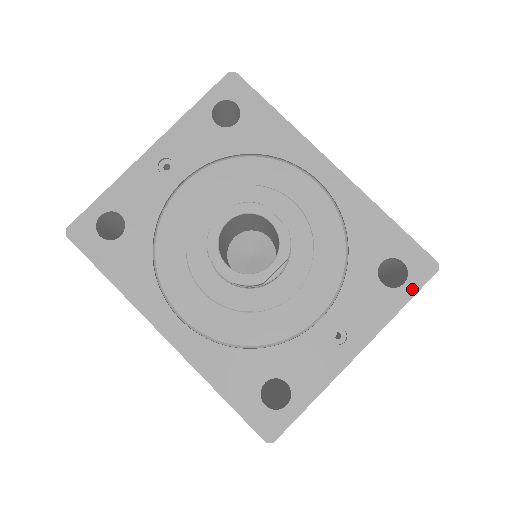
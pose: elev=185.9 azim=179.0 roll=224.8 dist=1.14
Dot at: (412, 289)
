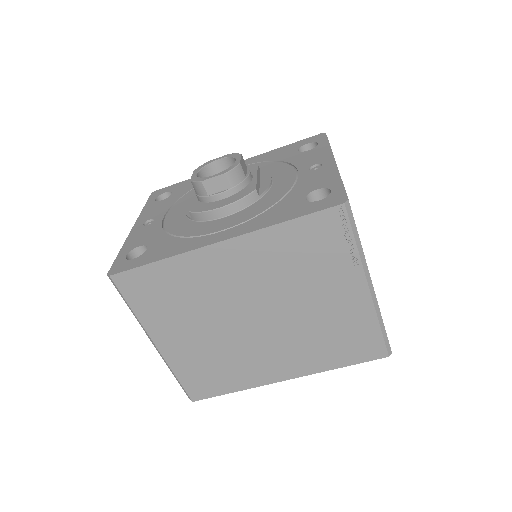
Dot at: (324, 141)
